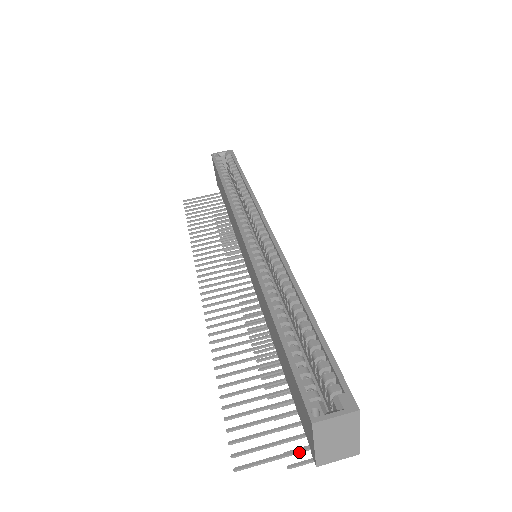
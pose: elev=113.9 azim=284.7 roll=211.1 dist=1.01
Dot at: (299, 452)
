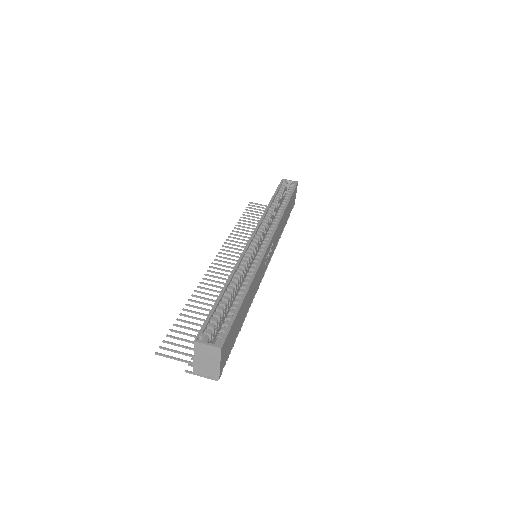
Dot at: (192, 364)
